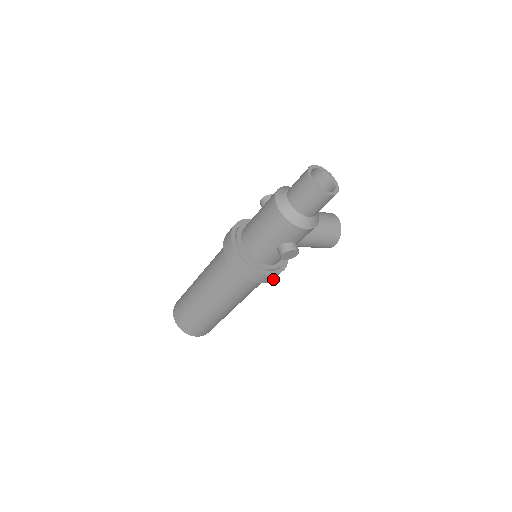
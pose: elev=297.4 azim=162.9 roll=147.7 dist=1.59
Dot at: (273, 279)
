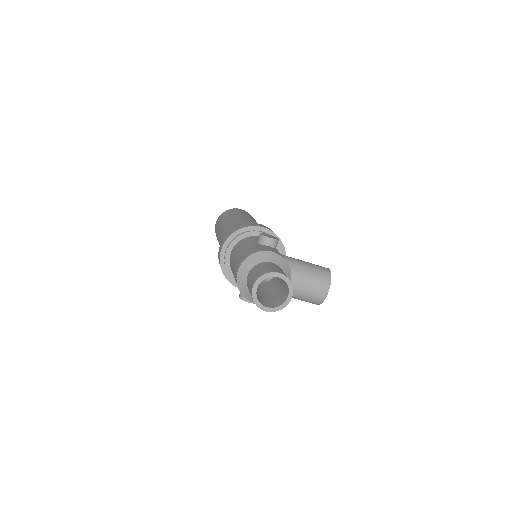
Dot at: occluded
